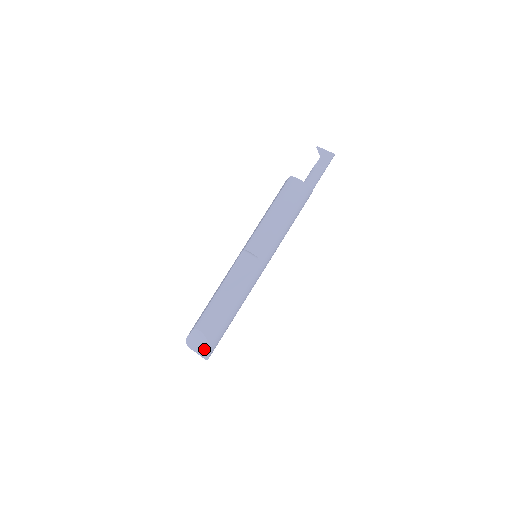
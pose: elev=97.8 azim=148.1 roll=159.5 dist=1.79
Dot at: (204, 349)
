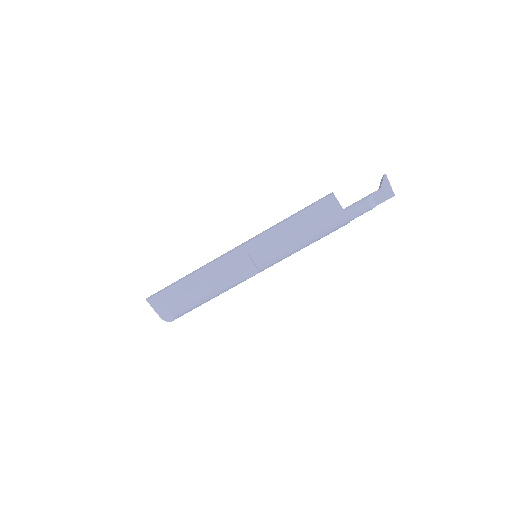
Dot at: (165, 316)
